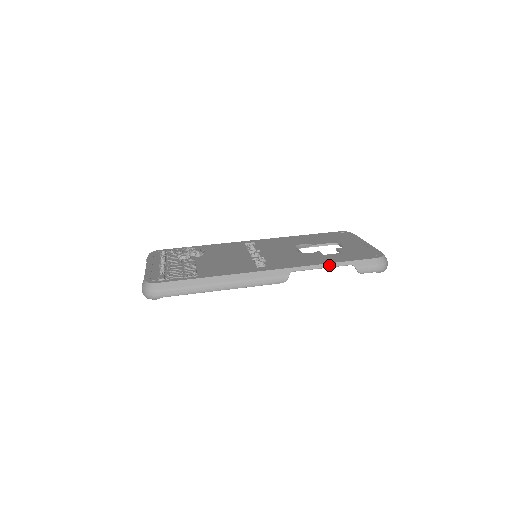
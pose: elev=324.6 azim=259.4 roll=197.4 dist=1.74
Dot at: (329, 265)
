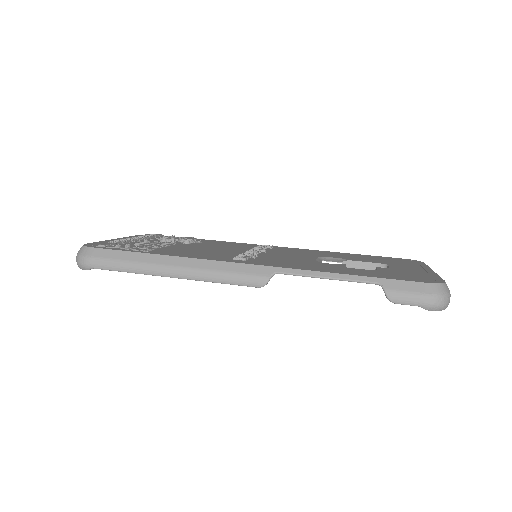
Dot at: (339, 276)
